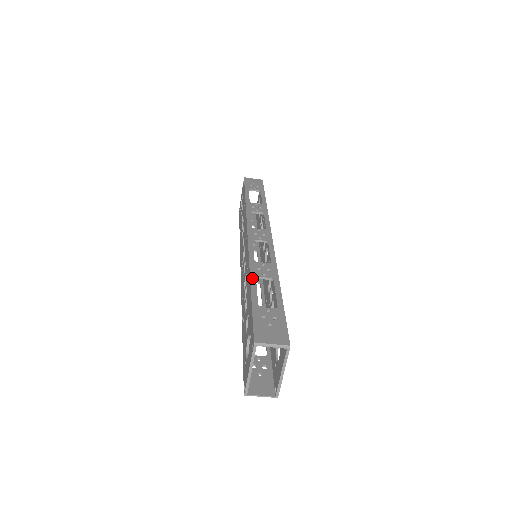
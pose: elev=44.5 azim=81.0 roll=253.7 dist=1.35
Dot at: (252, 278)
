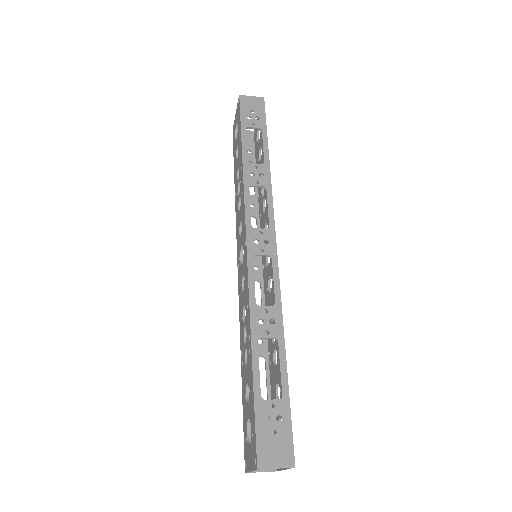
Dot at: (253, 343)
